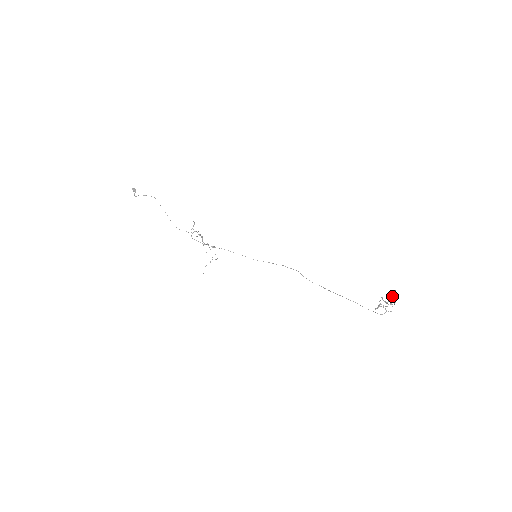
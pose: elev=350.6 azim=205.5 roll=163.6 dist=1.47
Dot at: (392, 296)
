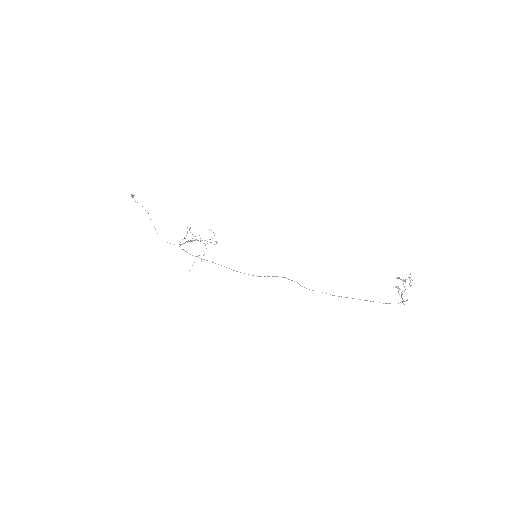
Dot at: occluded
